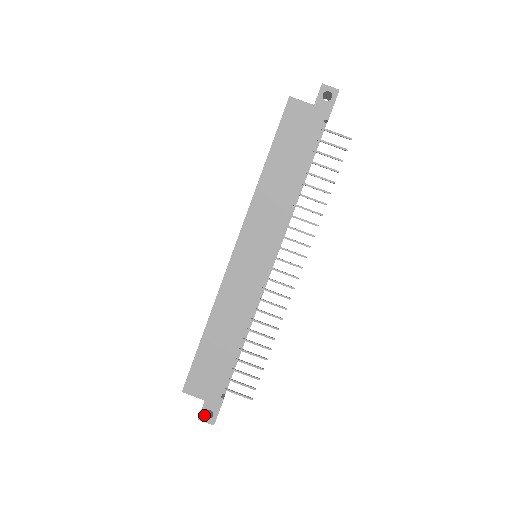
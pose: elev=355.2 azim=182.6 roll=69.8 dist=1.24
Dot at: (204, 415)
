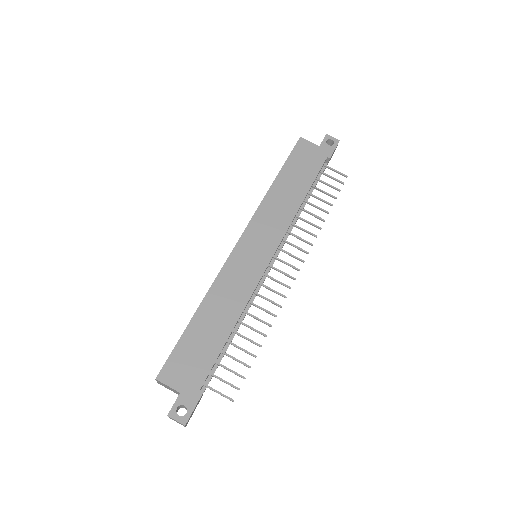
Dot at: (176, 411)
